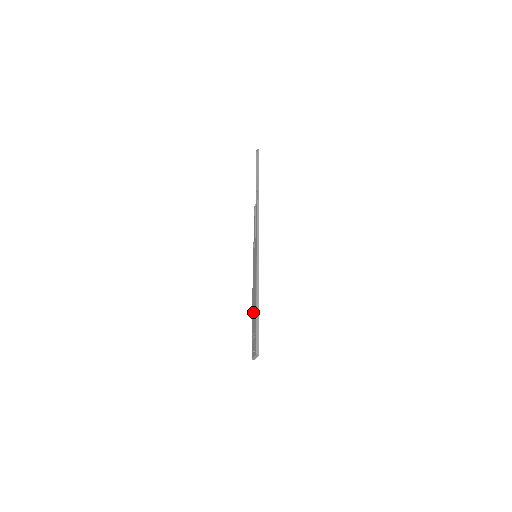
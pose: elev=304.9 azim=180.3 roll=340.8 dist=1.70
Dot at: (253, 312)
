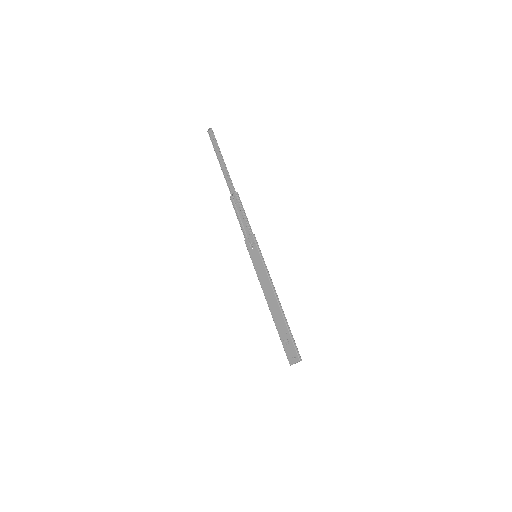
Dot at: (276, 317)
